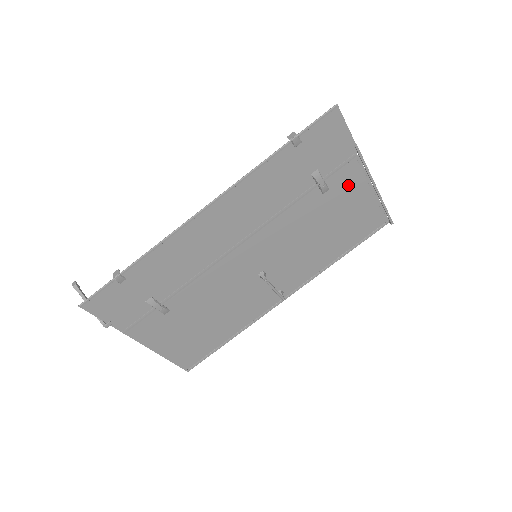
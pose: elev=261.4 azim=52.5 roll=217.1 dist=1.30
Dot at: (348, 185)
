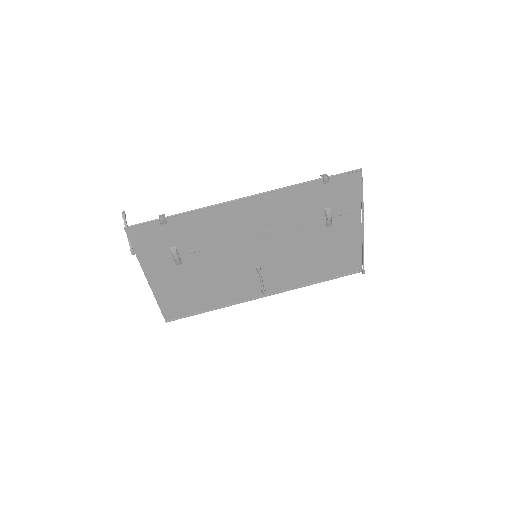
Dot at: (346, 229)
